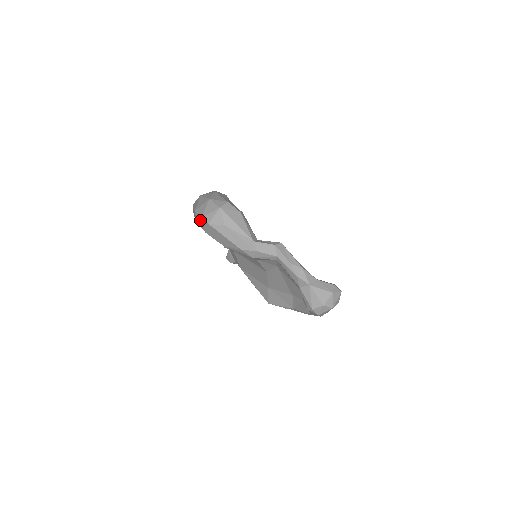
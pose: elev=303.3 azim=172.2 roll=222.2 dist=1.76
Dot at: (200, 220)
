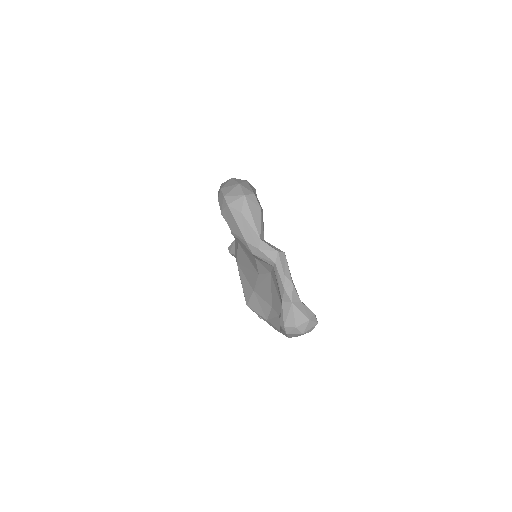
Dot at: (222, 198)
